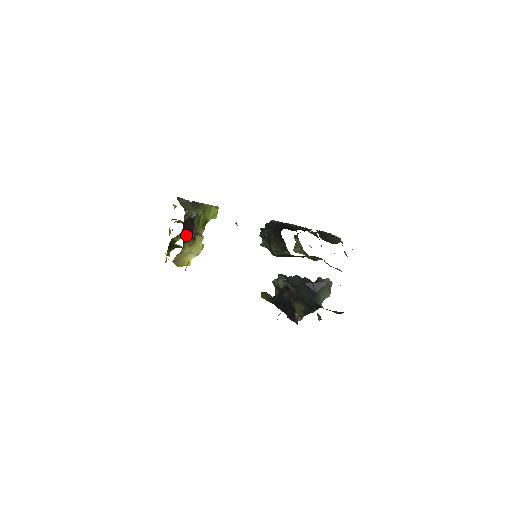
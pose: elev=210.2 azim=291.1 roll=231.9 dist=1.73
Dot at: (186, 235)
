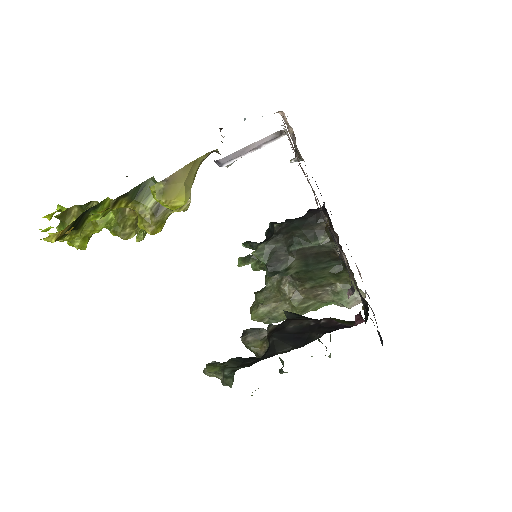
Dot at: occluded
